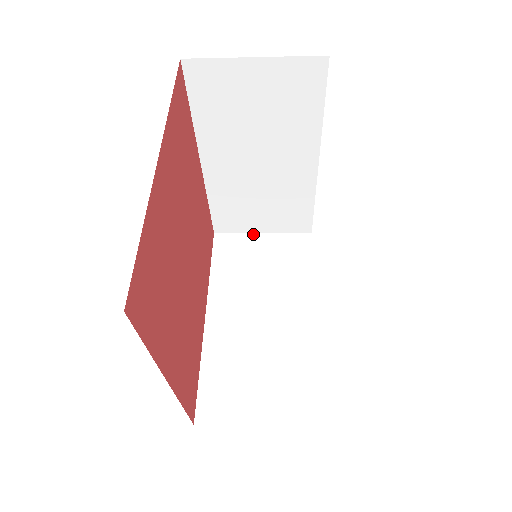
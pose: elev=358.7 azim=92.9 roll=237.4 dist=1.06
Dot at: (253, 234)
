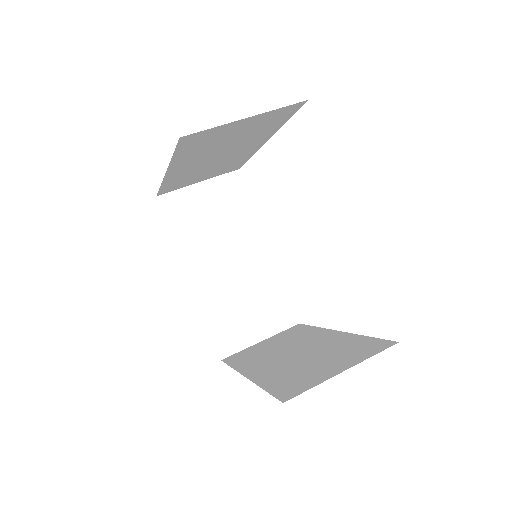
Dot at: (192, 186)
